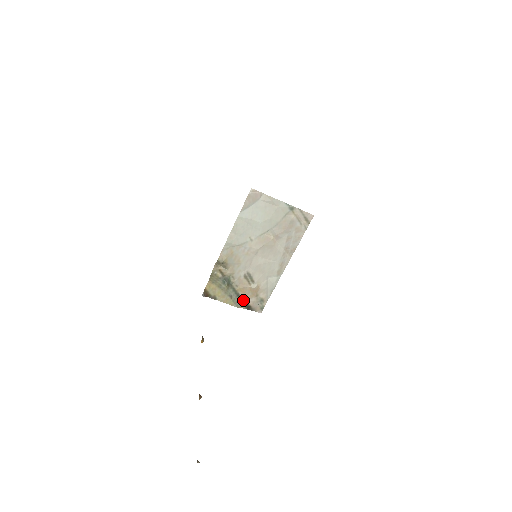
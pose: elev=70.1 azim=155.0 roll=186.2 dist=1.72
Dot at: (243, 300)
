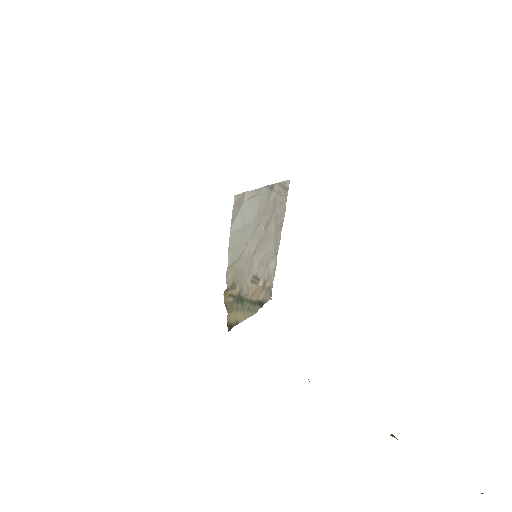
Dot at: (256, 302)
